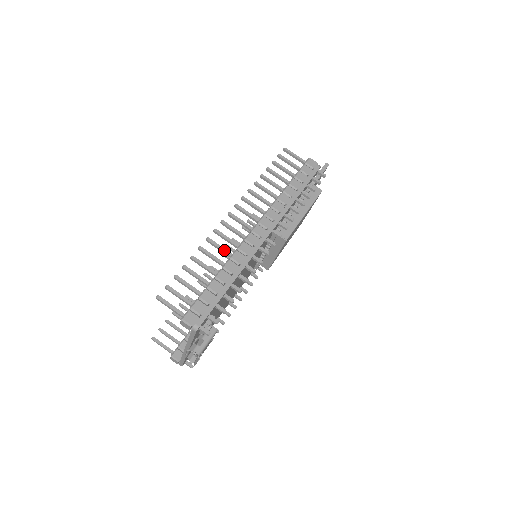
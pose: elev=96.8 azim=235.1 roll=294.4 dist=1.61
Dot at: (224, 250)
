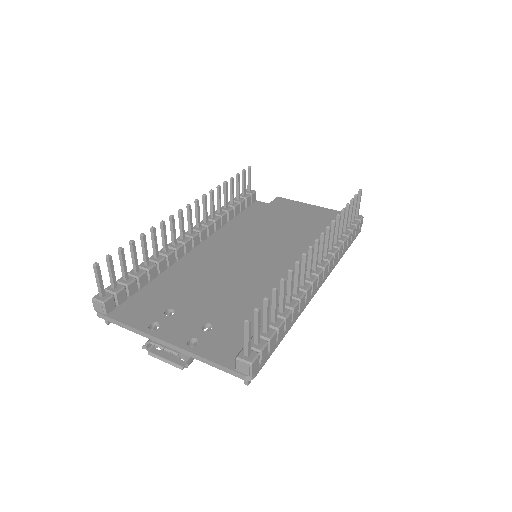
Dot at: (298, 284)
